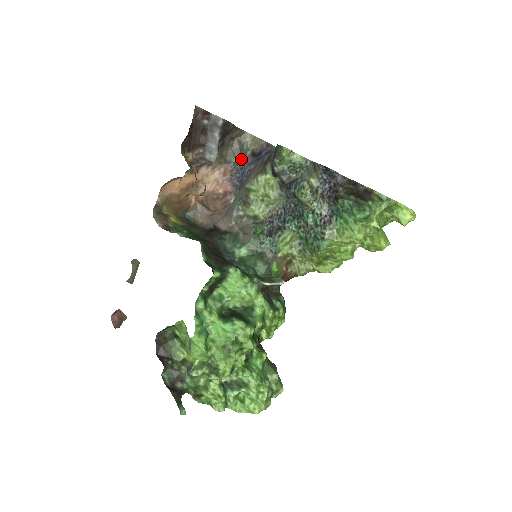
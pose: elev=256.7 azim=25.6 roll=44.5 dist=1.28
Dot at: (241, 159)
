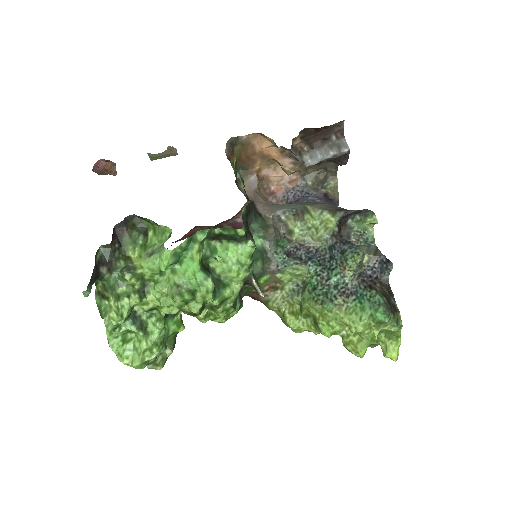
Dot at: (314, 187)
